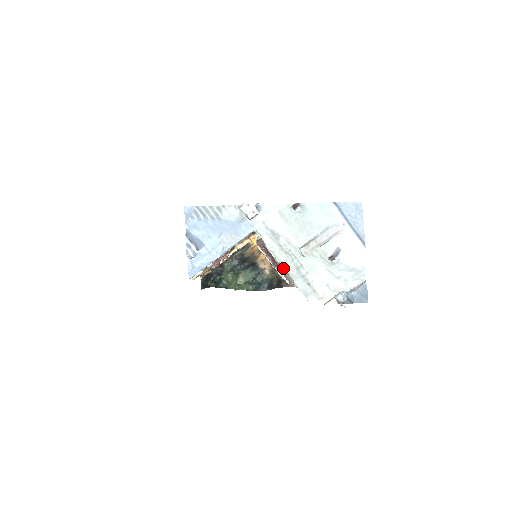
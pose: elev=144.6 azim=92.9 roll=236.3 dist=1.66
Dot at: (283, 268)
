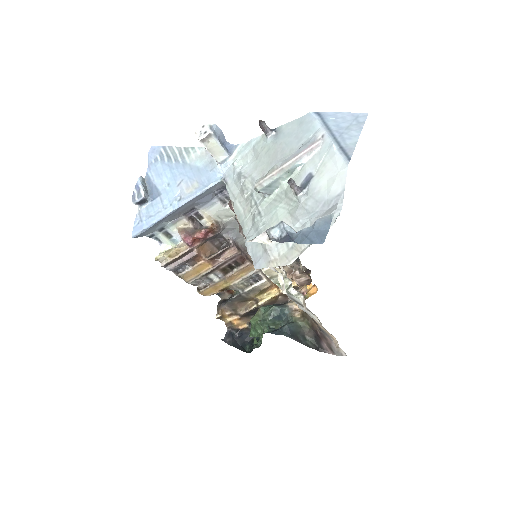
Dot at: occluded
